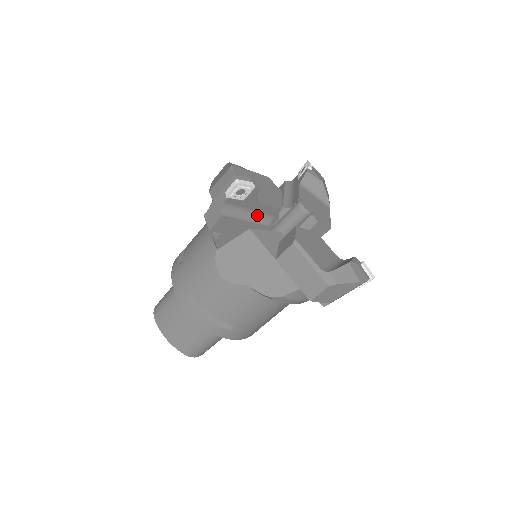
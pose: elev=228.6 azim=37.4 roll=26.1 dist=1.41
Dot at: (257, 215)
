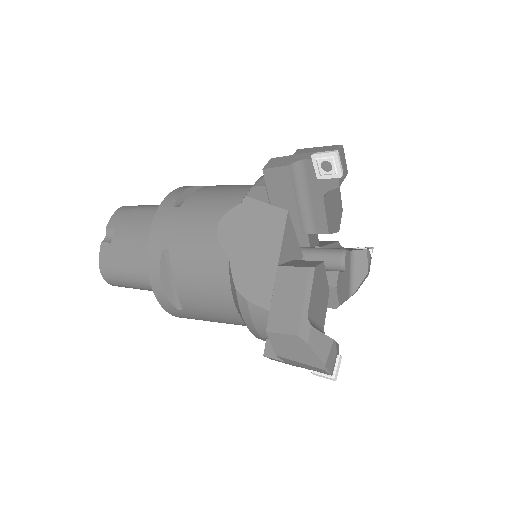
Dot at: occluded
